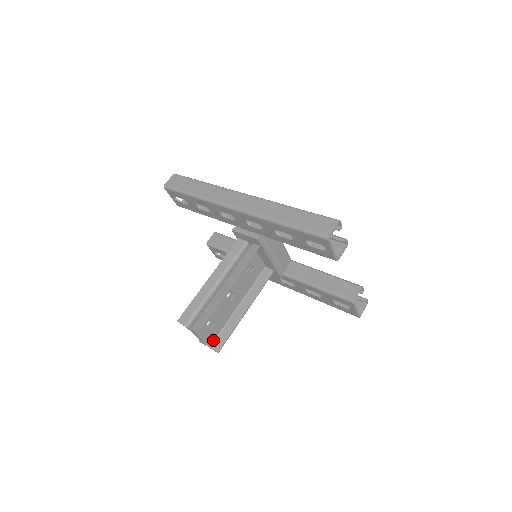
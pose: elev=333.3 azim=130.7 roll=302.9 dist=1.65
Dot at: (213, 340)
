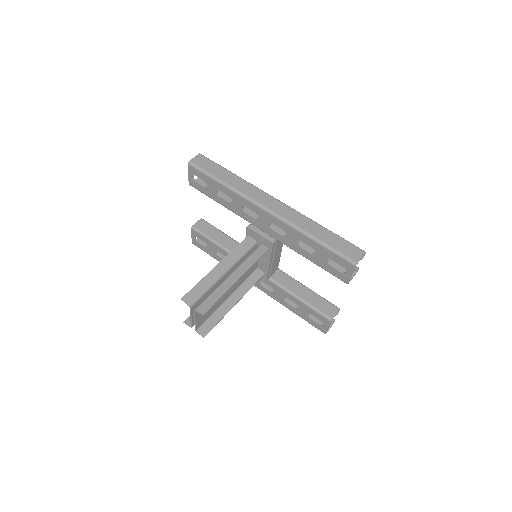
Dot at: (201, 324)
